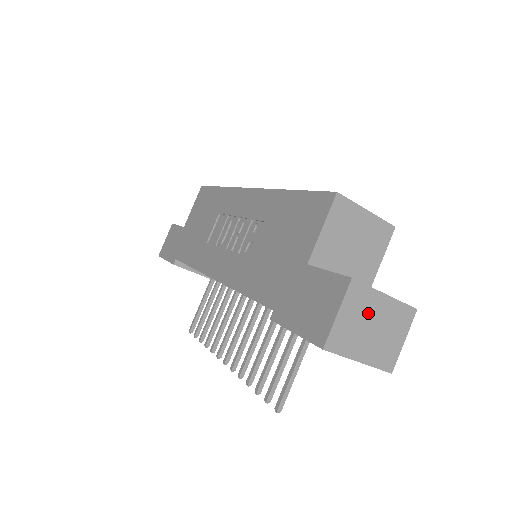
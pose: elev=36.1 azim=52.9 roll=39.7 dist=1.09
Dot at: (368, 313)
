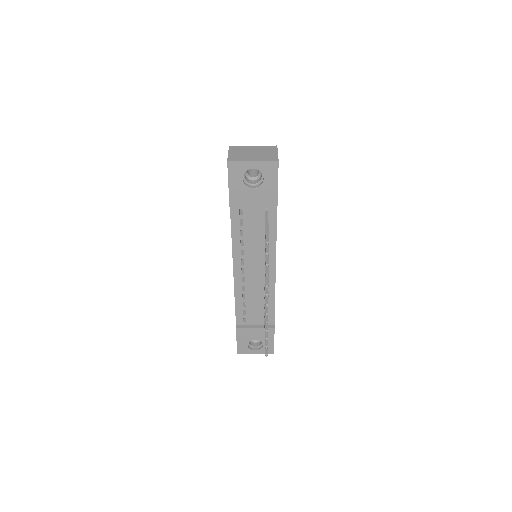
Dot at: (246, 151)
